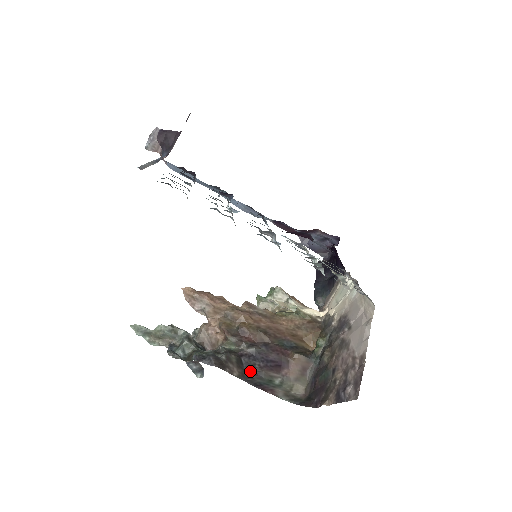
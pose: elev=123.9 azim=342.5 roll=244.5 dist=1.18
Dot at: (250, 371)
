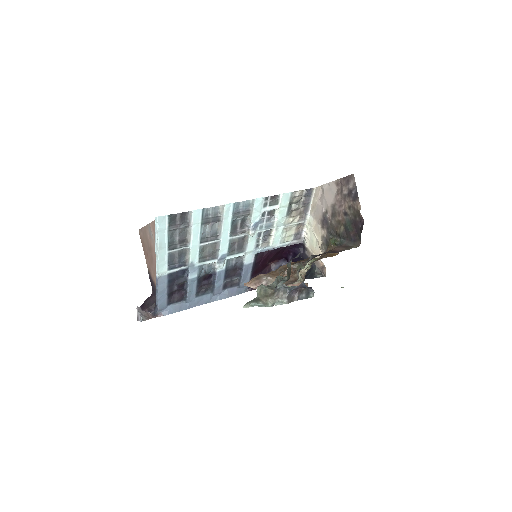
Dot at: occluded
